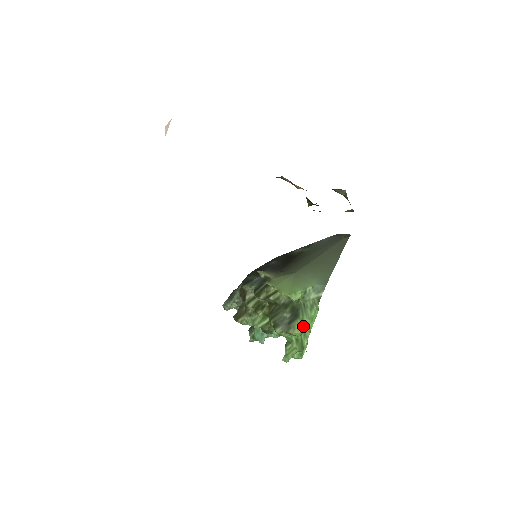
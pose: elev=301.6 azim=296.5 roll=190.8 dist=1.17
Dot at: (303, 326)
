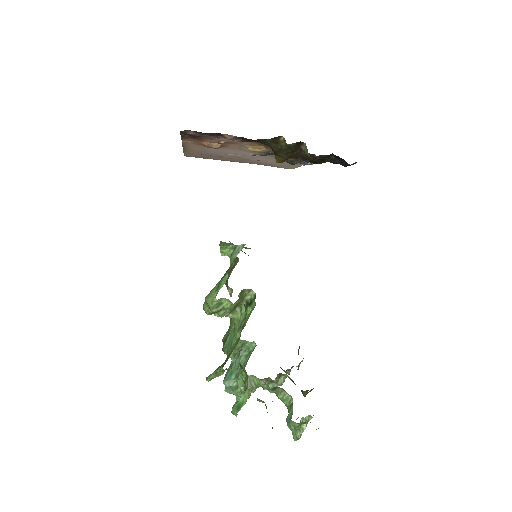
Dot at: (216, 291)
